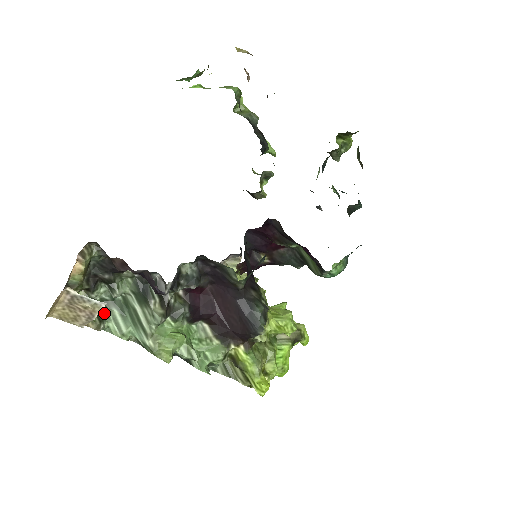
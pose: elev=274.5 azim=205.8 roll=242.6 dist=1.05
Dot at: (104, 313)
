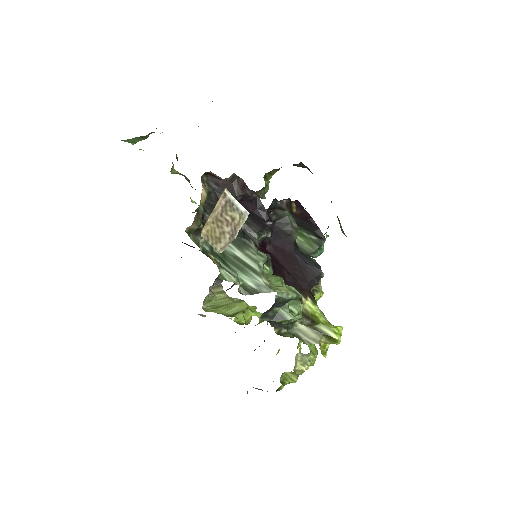
Dot at: occluded
